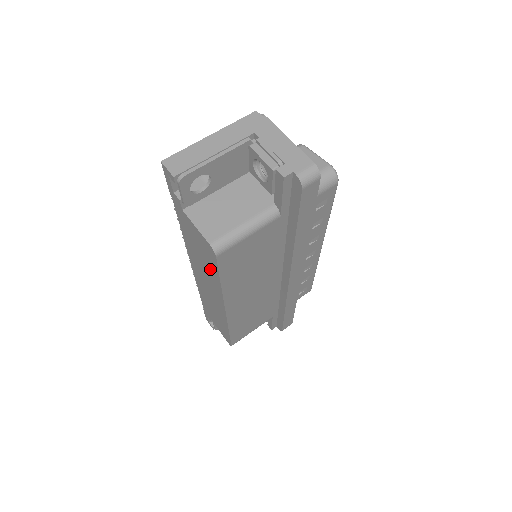
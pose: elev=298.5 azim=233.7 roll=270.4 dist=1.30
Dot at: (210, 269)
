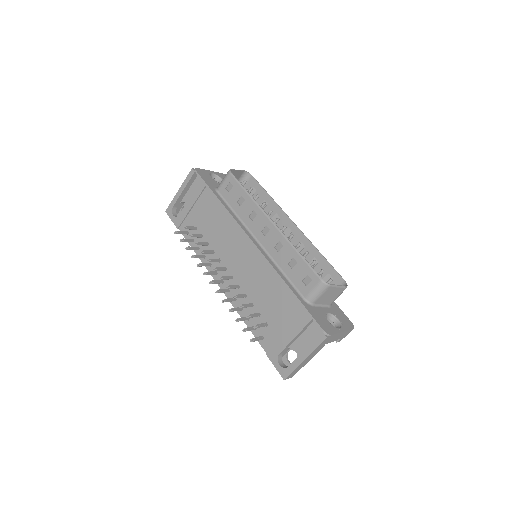
Dot at: occluded
